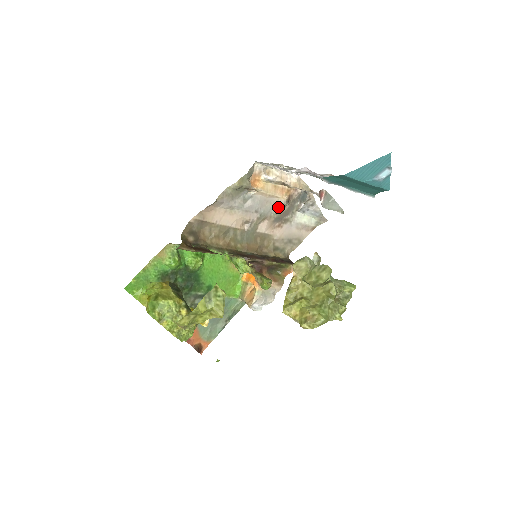
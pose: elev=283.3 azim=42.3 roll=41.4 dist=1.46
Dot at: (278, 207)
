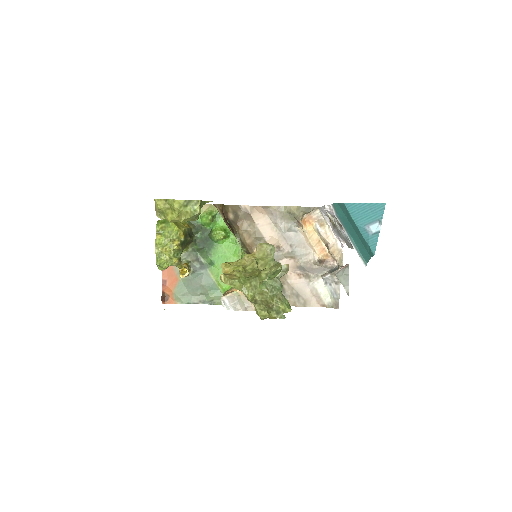
Dot at: (310, 259)
